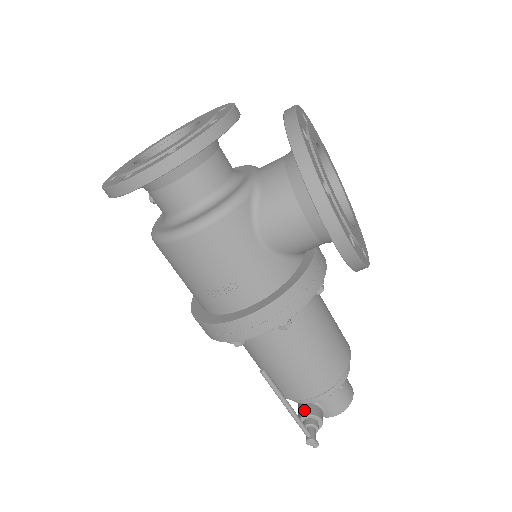
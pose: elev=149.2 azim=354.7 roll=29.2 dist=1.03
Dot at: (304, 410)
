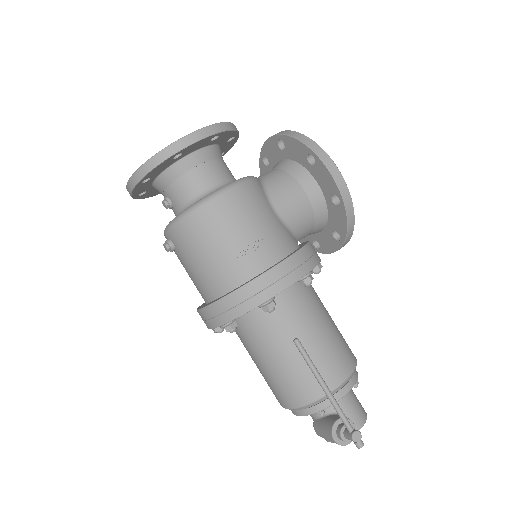
Dot at: (332, 419)
